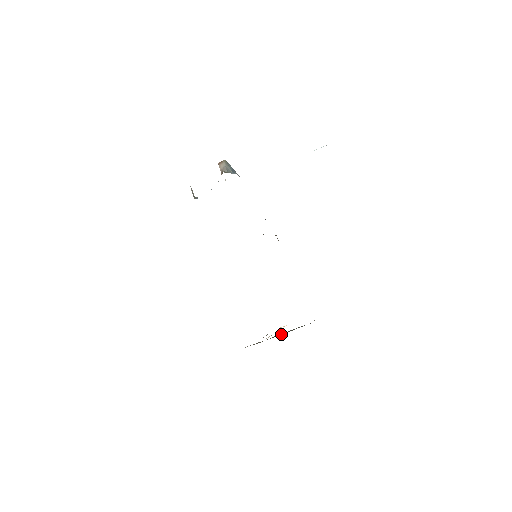
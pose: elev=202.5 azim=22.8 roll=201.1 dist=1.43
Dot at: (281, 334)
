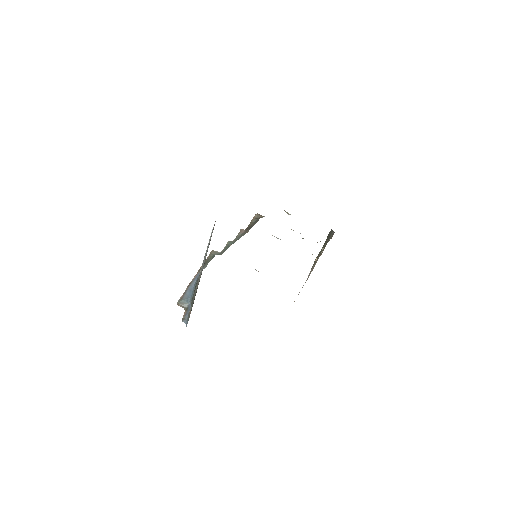
Dot at: (323, 247)
